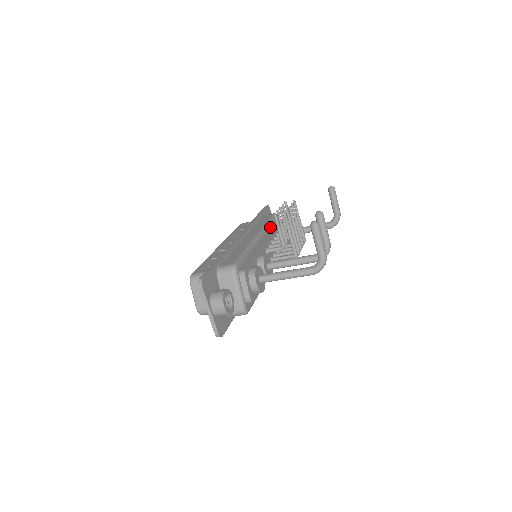
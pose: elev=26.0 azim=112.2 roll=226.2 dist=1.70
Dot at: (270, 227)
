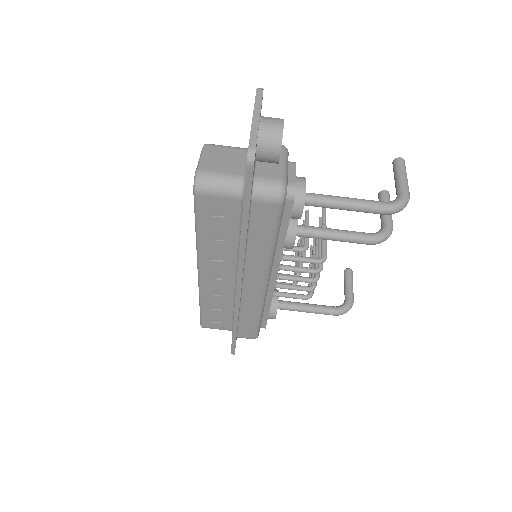
Dot at: occluded
